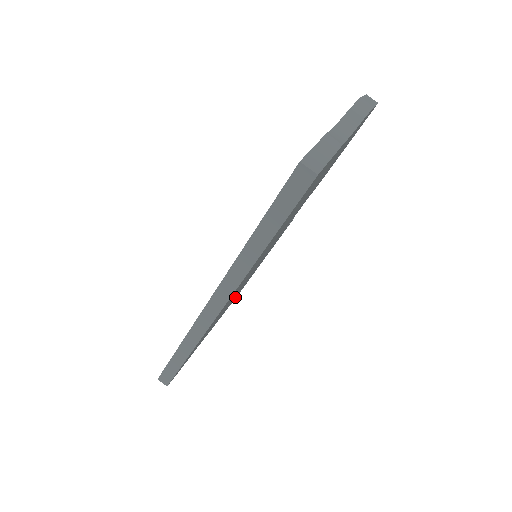
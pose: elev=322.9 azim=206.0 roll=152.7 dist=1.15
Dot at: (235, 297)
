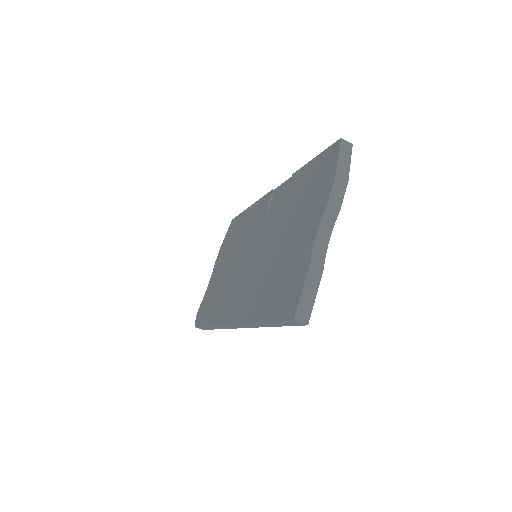
Dot at: occluded
